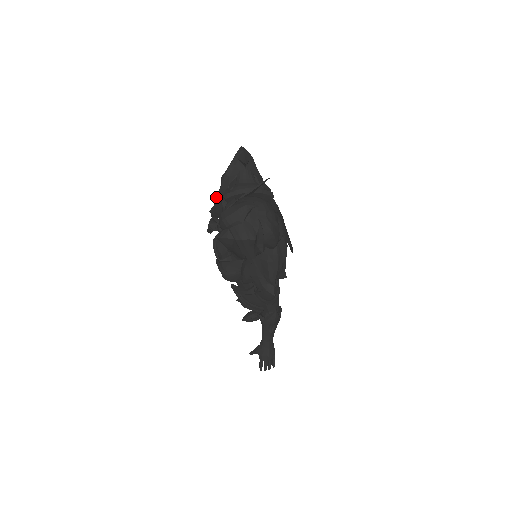
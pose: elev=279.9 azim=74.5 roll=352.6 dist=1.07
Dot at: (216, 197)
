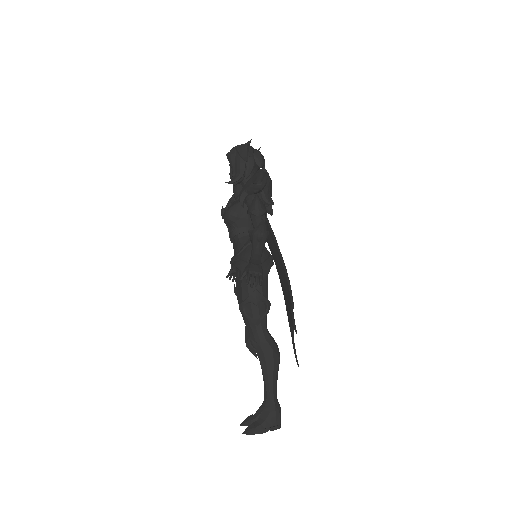
Dot at: (233, 274)
